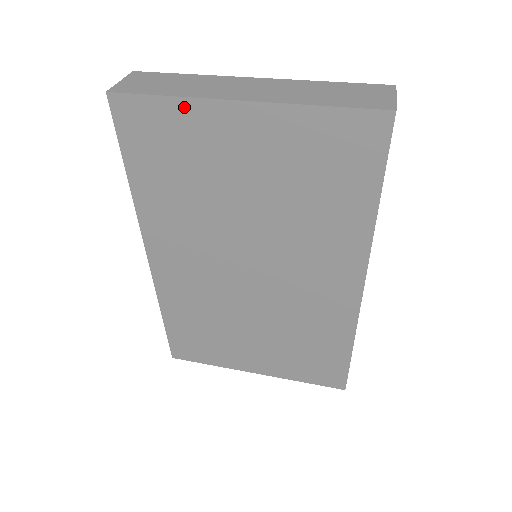
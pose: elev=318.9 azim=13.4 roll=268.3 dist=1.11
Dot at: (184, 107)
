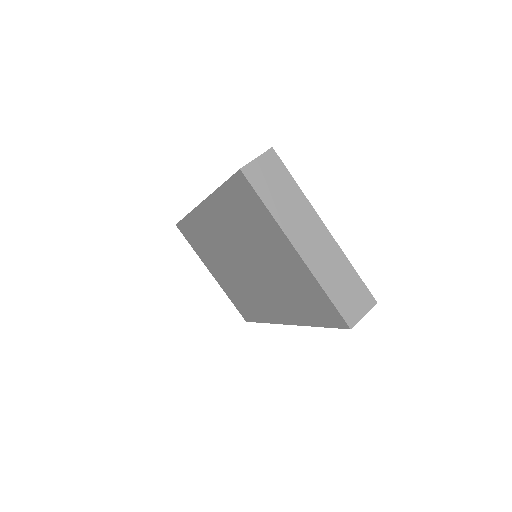
Dot at: (271, 219)
